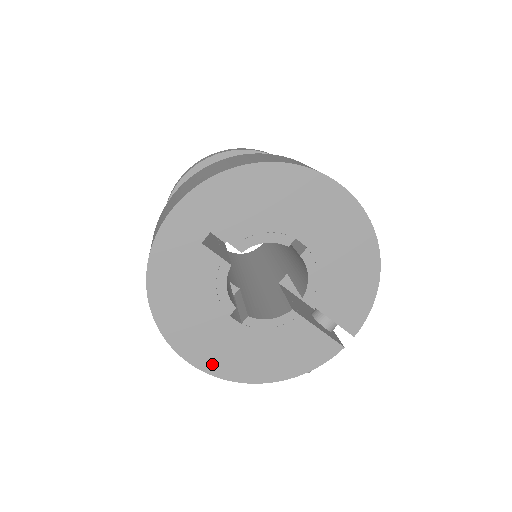
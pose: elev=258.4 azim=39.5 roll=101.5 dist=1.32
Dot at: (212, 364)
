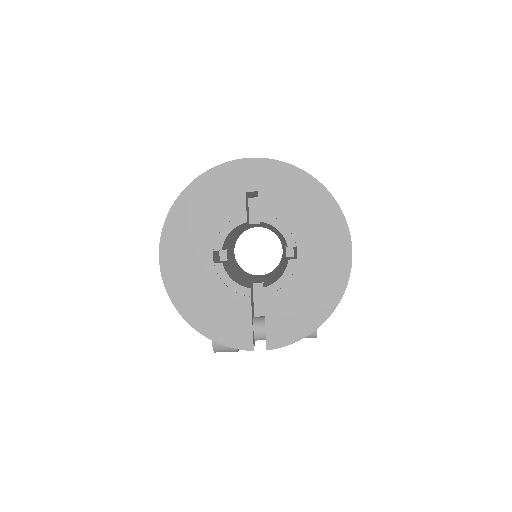
Dot at: (170, 269)
